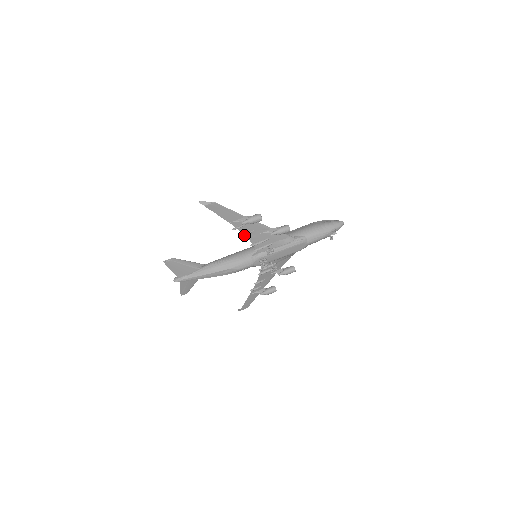
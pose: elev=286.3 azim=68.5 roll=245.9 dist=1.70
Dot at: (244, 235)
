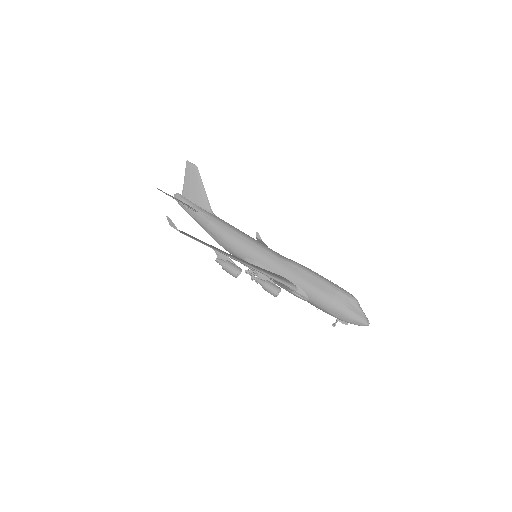
Dot at: occluded
